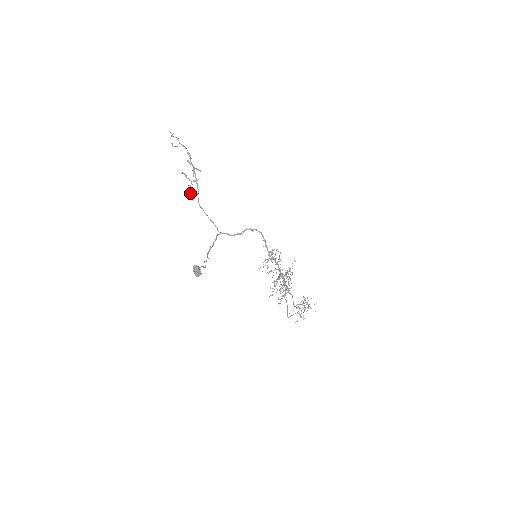
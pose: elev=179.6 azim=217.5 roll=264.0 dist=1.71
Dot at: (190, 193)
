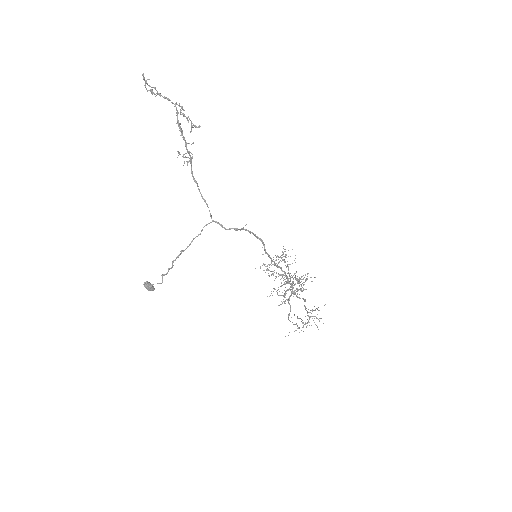
Dot at: occluded
